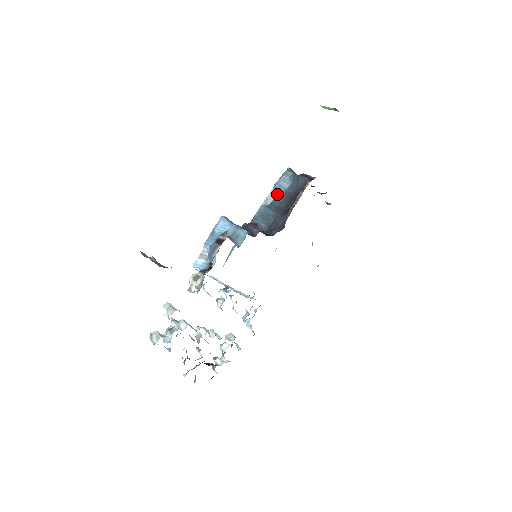
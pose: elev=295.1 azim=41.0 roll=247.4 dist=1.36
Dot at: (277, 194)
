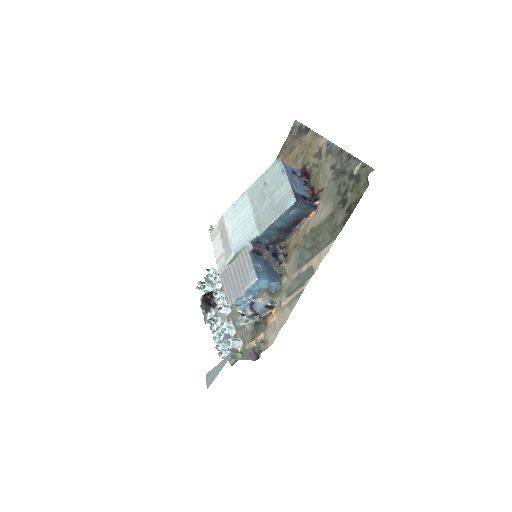
Dot at: (280, 218)
